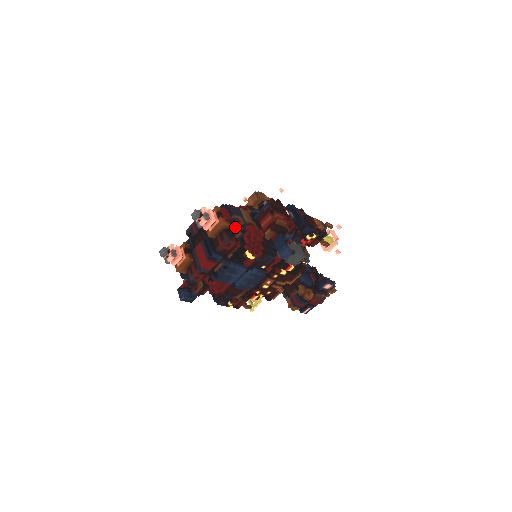
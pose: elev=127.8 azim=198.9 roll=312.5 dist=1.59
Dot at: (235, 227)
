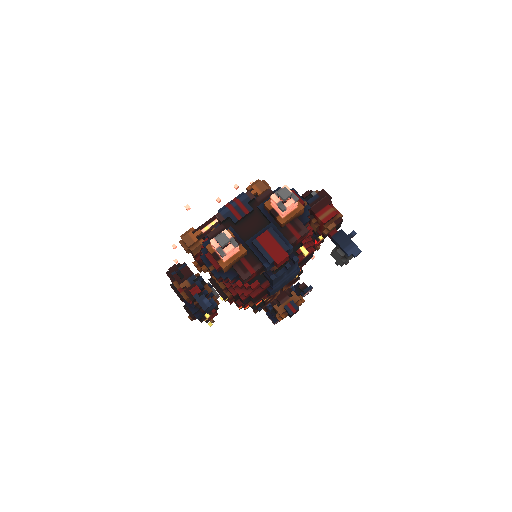
Dot at: (308, 216)
